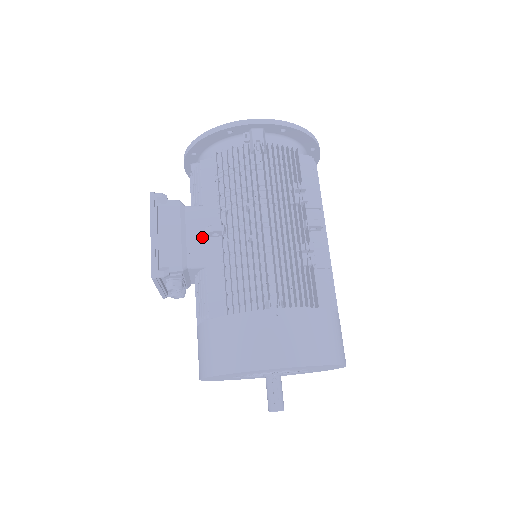
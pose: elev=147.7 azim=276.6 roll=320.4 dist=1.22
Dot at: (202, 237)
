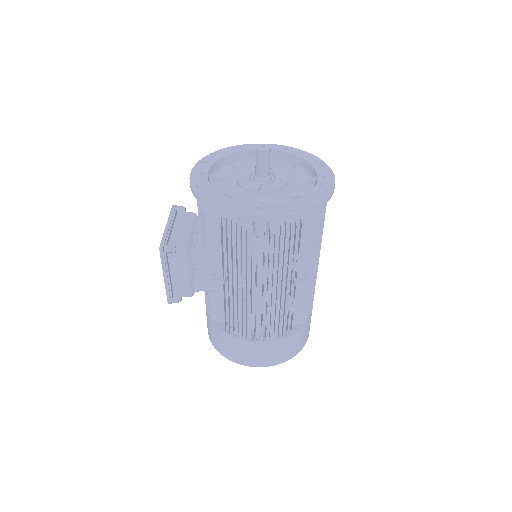
Dot at: (207, 275)
